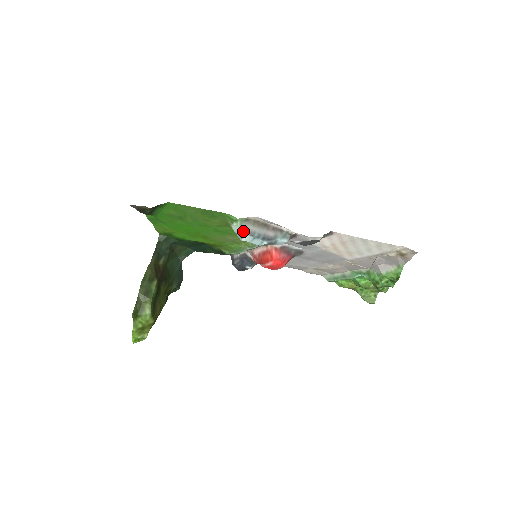
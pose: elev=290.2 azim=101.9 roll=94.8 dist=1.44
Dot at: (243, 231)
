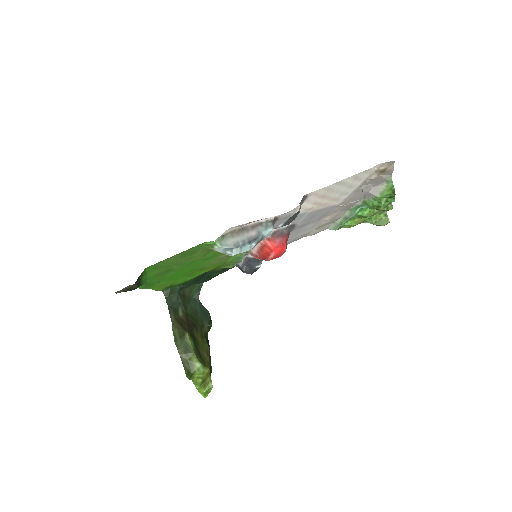
Dot at: (227, 248)
